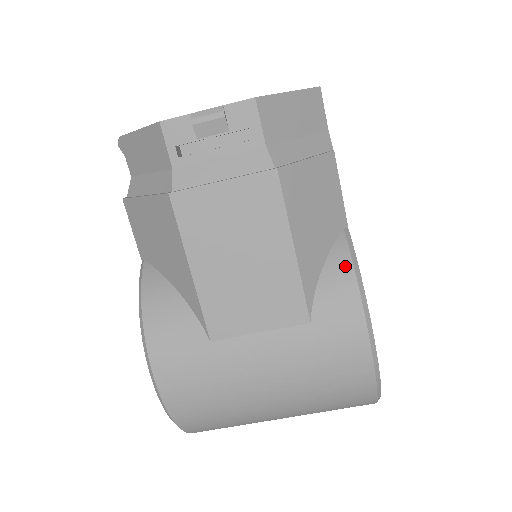
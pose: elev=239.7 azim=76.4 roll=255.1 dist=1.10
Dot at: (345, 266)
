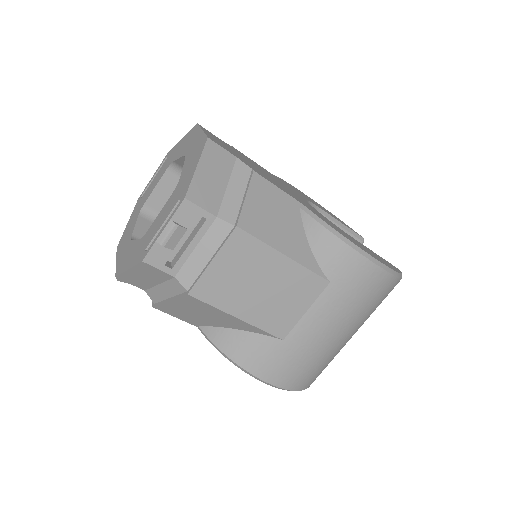
Dot at: (322, 233)
